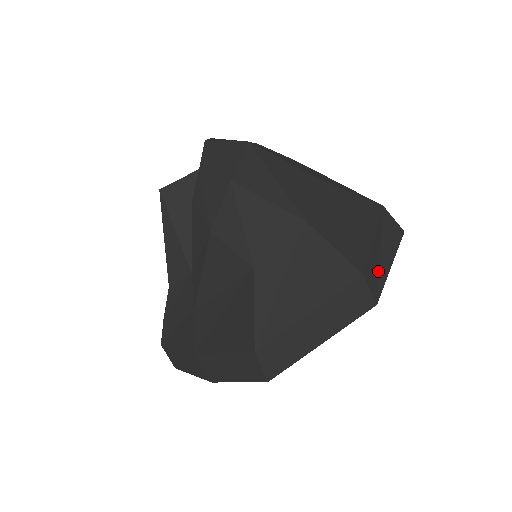
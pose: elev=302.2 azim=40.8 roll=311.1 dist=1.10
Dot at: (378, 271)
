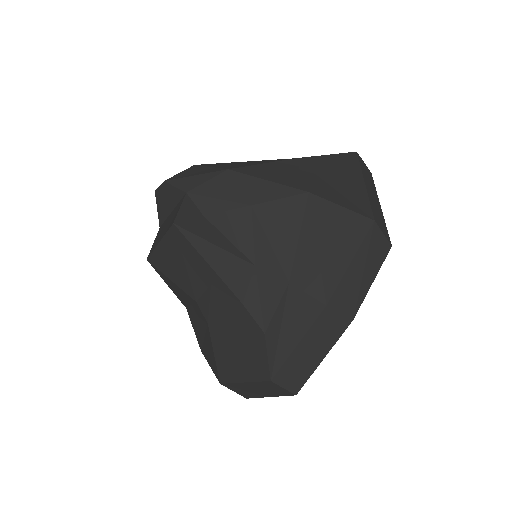
Dot at: occluded
